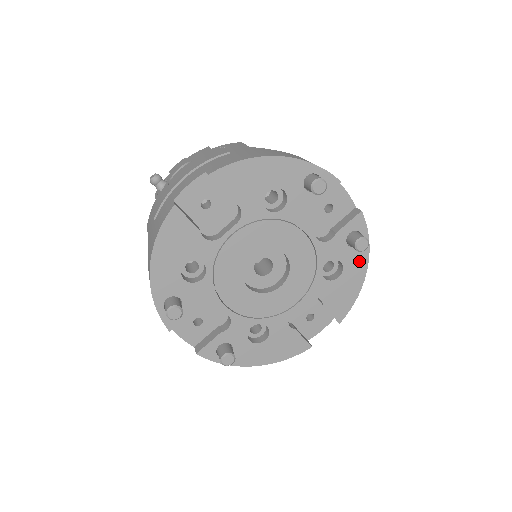
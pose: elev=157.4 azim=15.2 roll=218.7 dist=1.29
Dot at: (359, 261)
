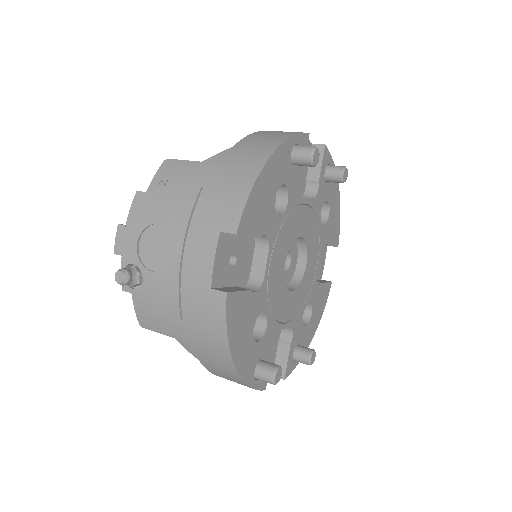
Dot at: (334, 188)
